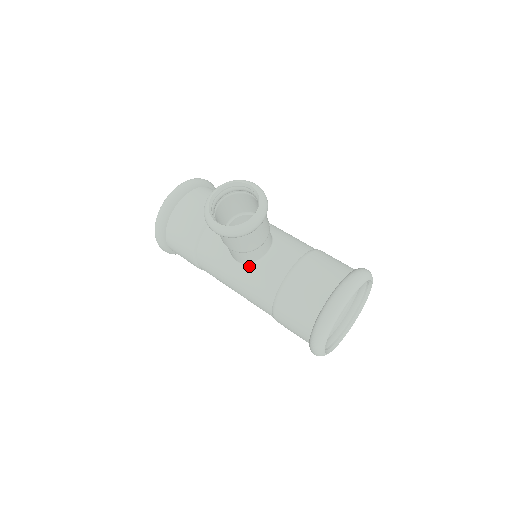
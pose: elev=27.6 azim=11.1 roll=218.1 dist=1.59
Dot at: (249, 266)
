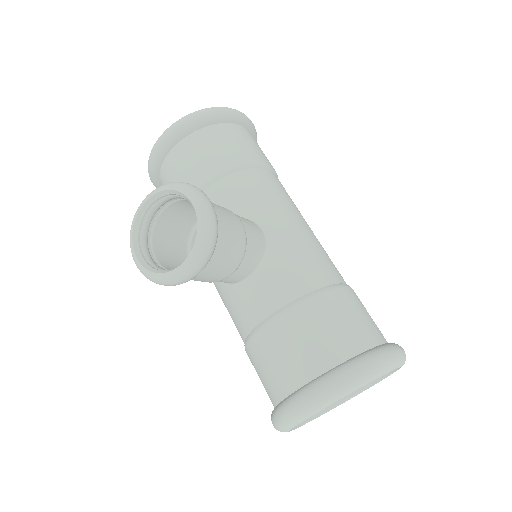
Dot at: (224, 284)
